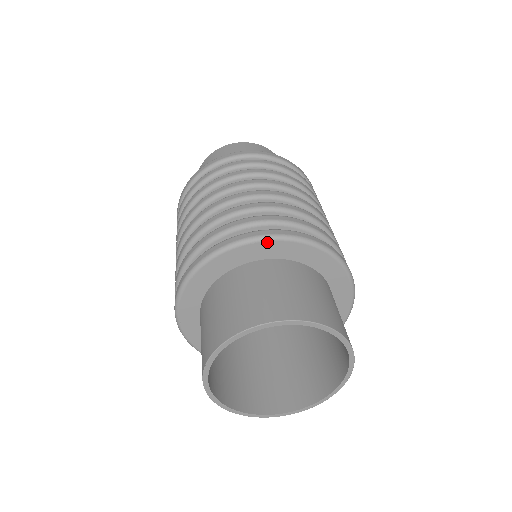
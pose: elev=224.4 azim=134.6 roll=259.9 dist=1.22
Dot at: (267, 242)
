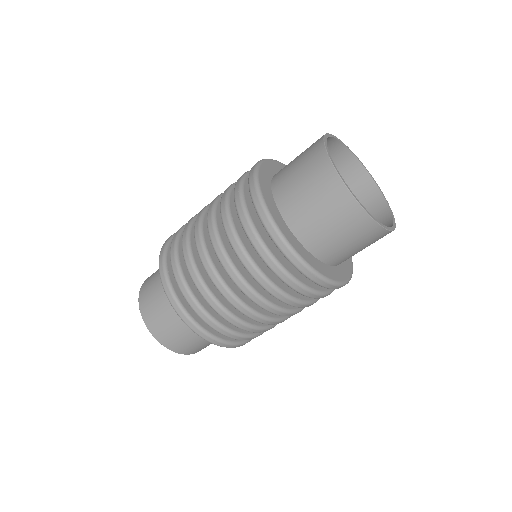
Dot at: occluded
